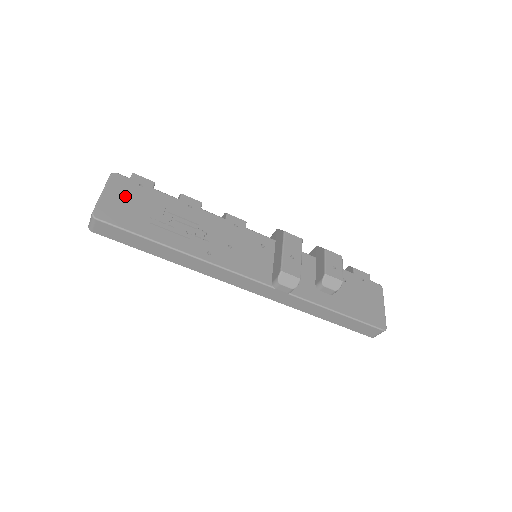
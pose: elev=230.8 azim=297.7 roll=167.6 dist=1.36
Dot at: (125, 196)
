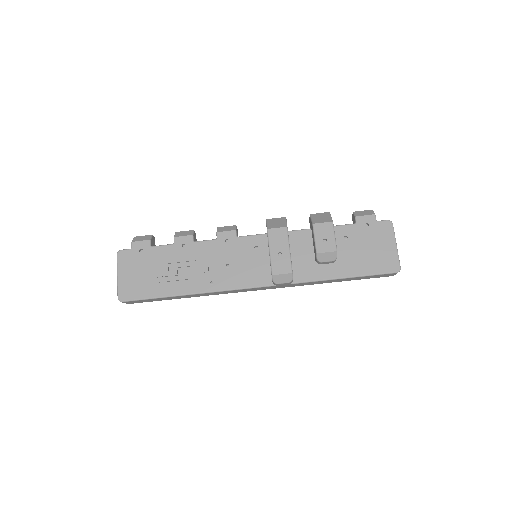
Dot at: (133, 269)
